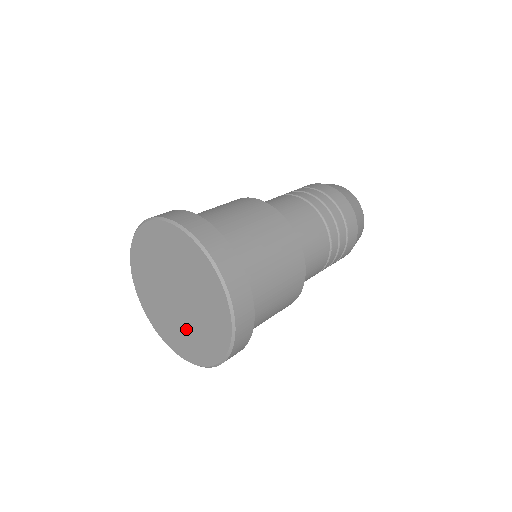
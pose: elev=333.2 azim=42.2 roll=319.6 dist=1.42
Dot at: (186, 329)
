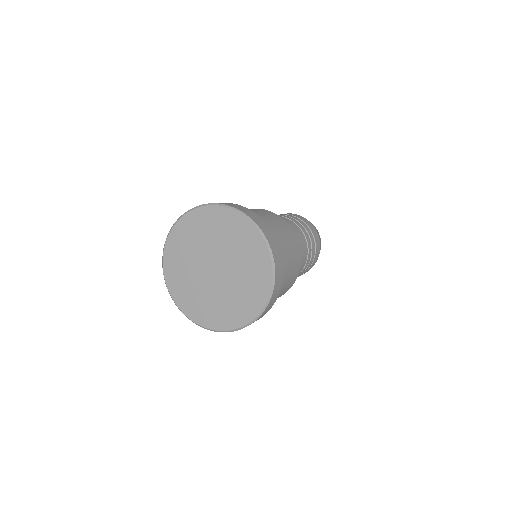
Dot at: (234, 291)
